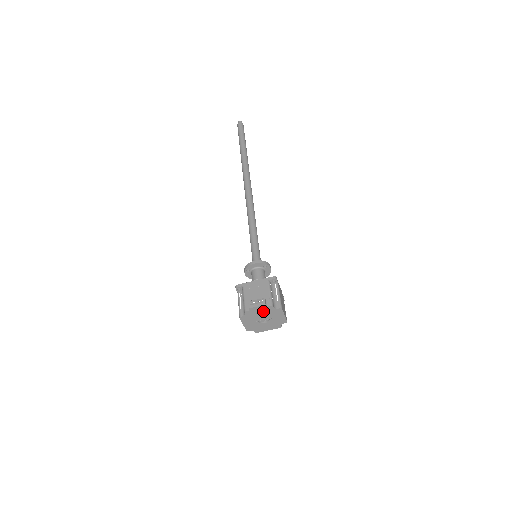
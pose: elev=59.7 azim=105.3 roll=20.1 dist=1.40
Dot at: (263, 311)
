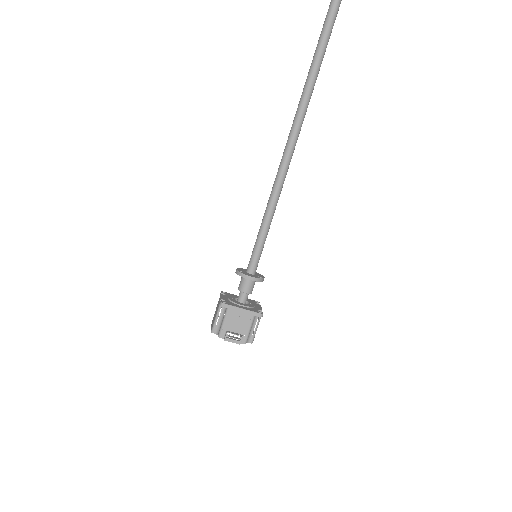
Dot at: occluded
